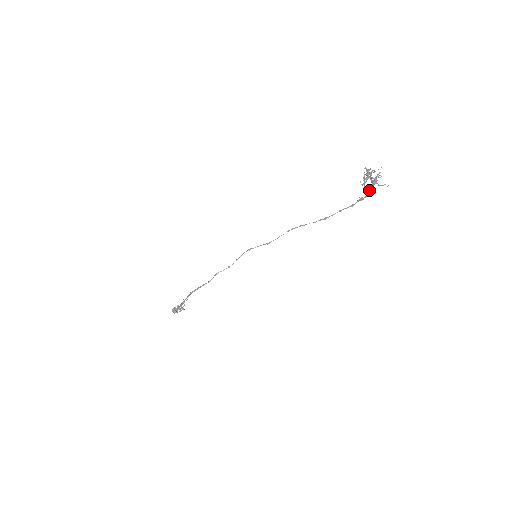
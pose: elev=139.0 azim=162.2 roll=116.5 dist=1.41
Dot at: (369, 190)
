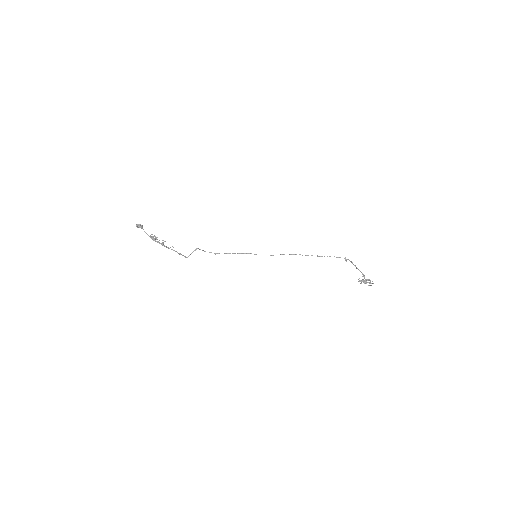
Dot at: occluded
